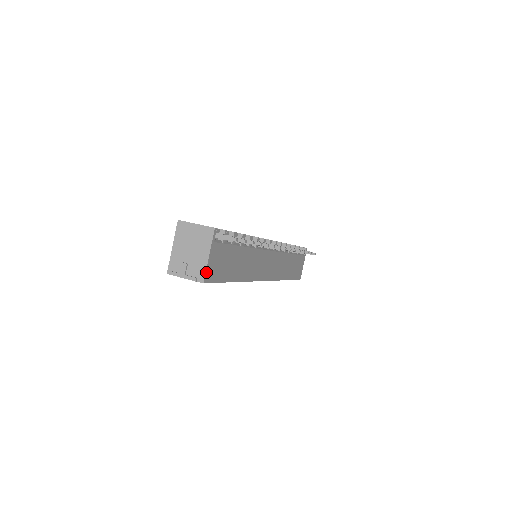
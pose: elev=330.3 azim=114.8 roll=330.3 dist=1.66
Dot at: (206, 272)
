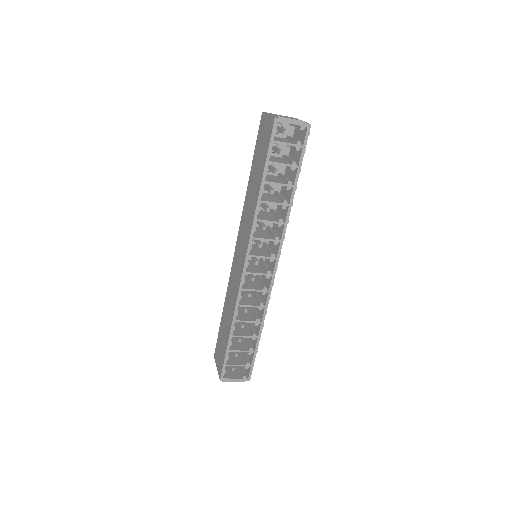
Dot at: occluded
